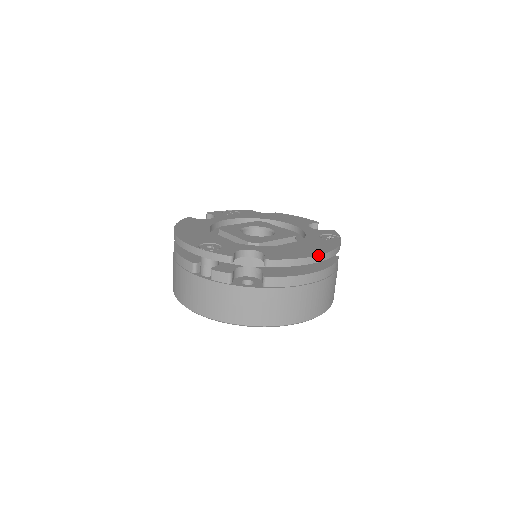
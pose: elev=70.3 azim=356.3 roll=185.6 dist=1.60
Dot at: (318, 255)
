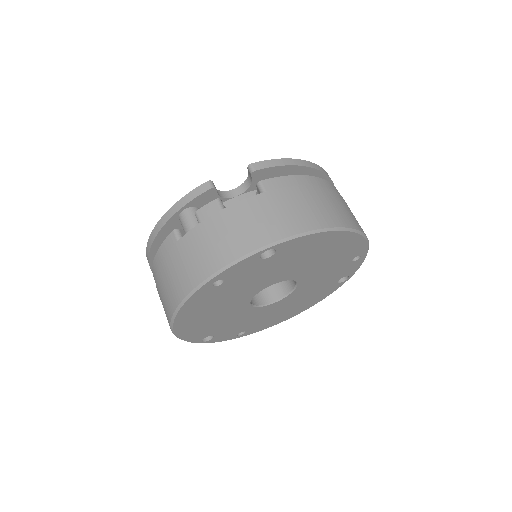
Dot at: (307, 161)
